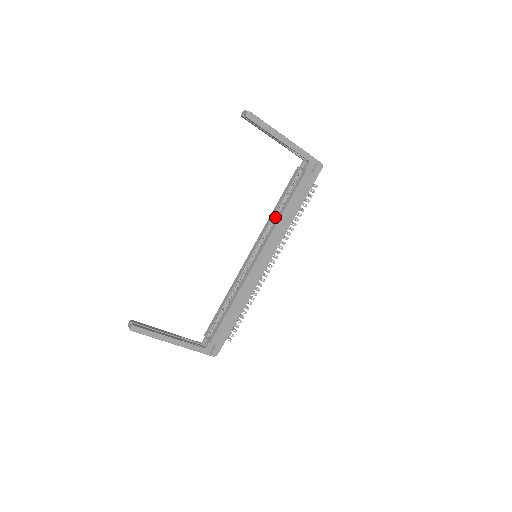
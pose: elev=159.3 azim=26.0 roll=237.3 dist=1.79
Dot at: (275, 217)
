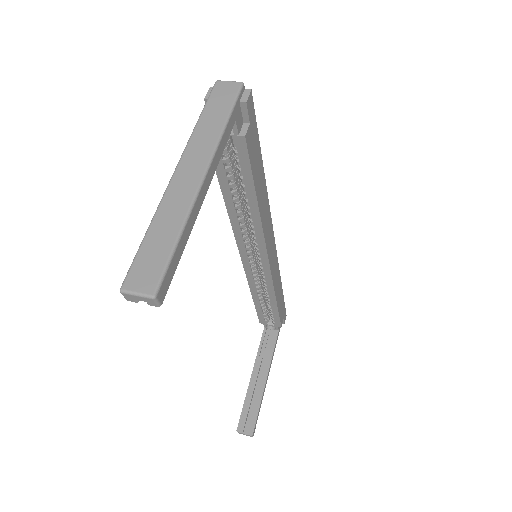
Dot at: (242, 214)
